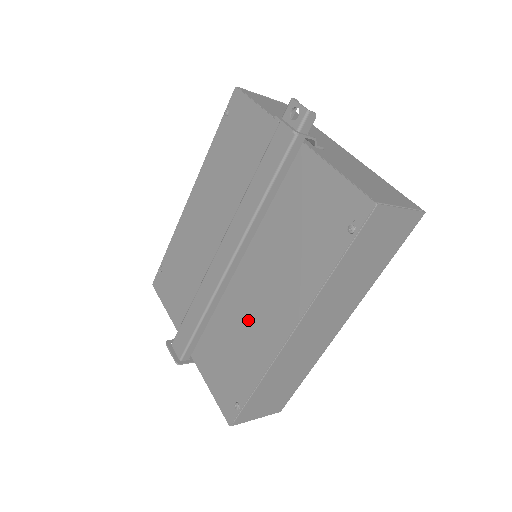
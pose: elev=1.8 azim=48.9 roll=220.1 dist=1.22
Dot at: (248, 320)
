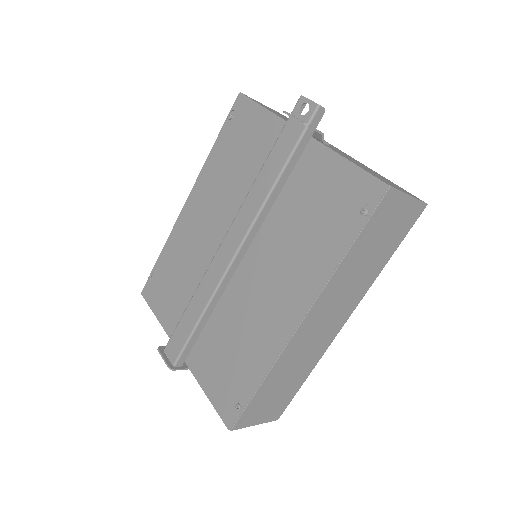
Dot at: (252, 315)
